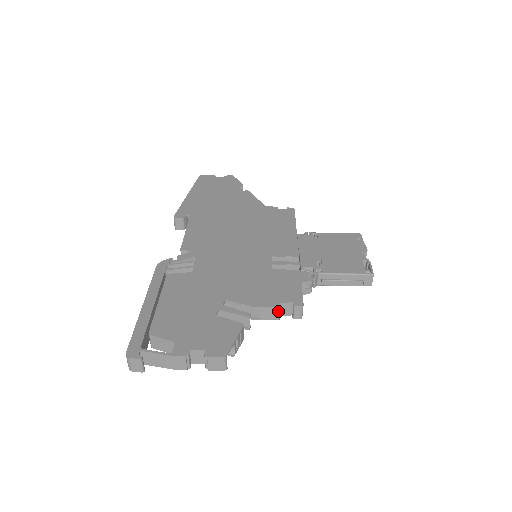
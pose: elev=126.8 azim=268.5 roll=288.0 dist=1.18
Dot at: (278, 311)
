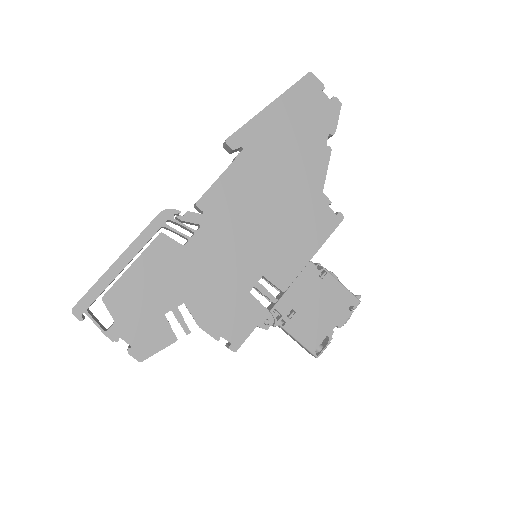
Dot at: (216, 339)
